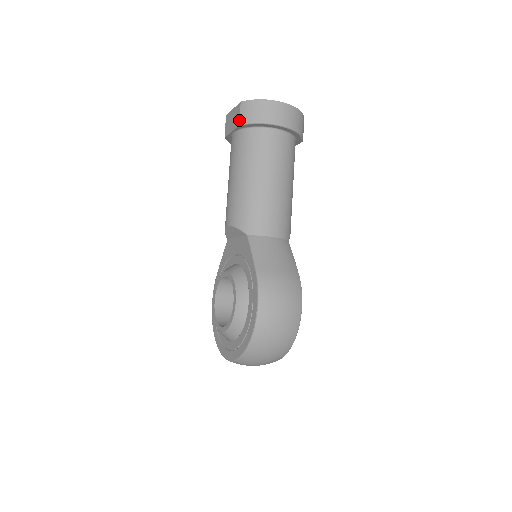
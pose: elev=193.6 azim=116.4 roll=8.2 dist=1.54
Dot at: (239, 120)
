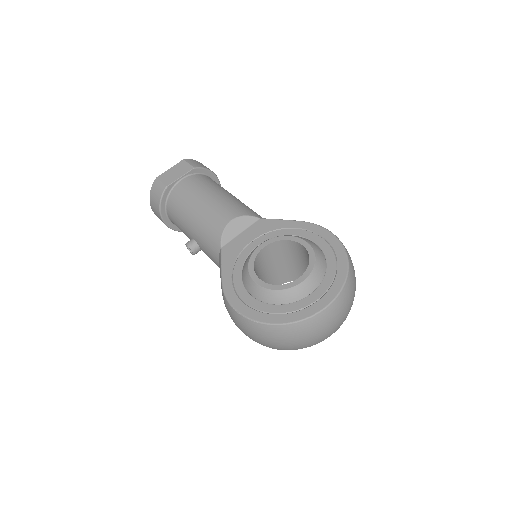
Dot at: (192, 165)
